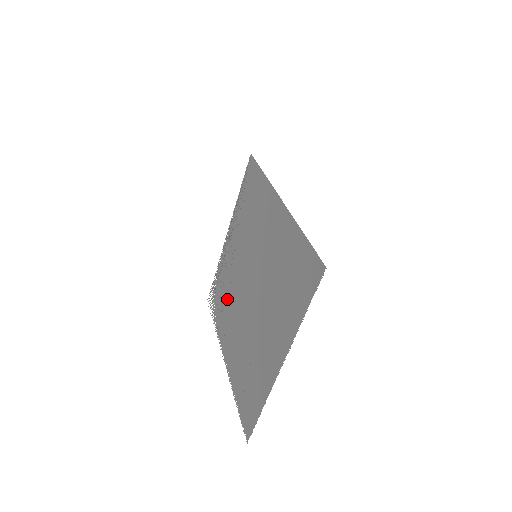
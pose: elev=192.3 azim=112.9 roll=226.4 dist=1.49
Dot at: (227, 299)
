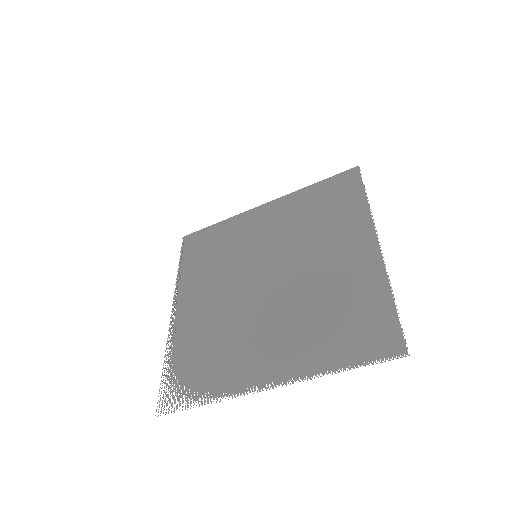
Dot at: (222, 340)
